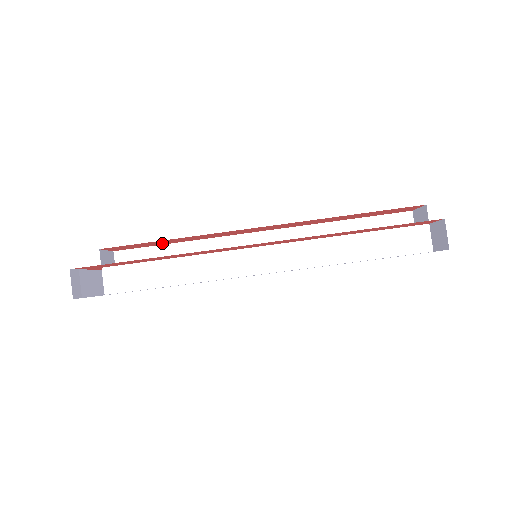
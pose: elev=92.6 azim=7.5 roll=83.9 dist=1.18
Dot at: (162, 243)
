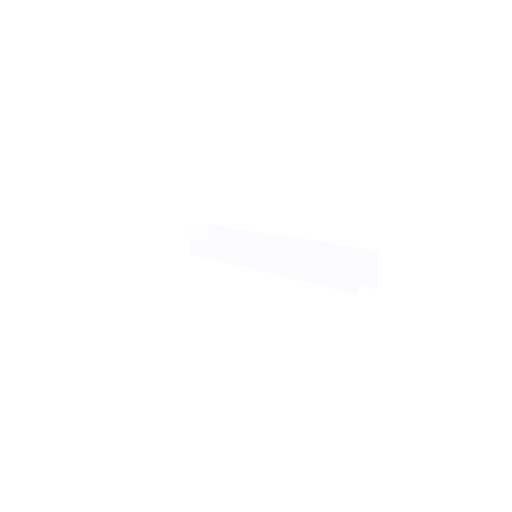
Dot at: occluded
